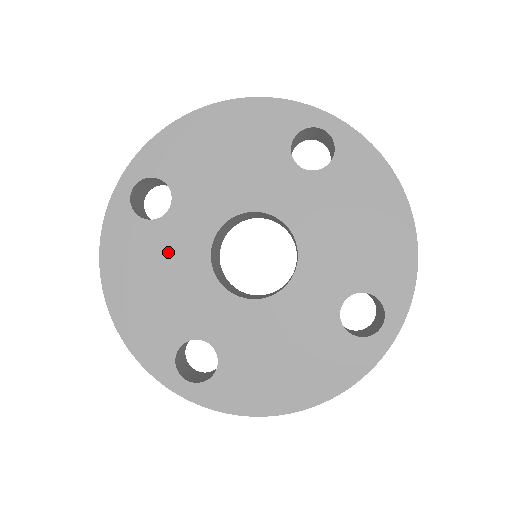
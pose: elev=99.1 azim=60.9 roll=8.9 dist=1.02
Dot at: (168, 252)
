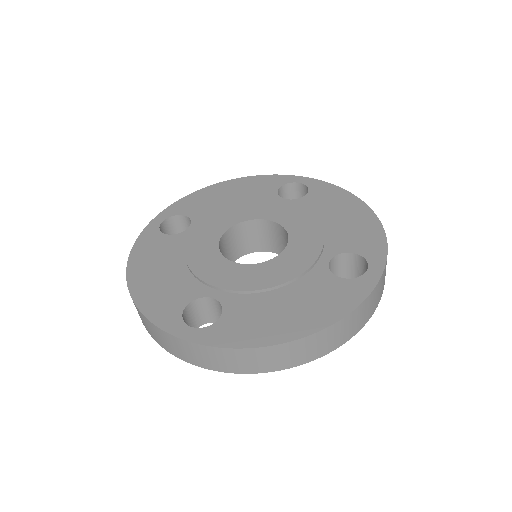
Dot at: (185, 246)
